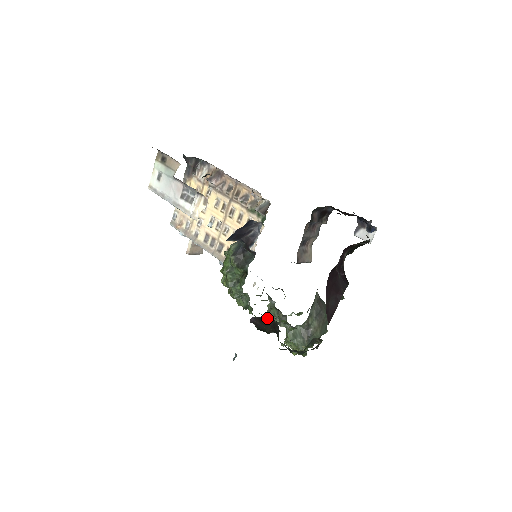
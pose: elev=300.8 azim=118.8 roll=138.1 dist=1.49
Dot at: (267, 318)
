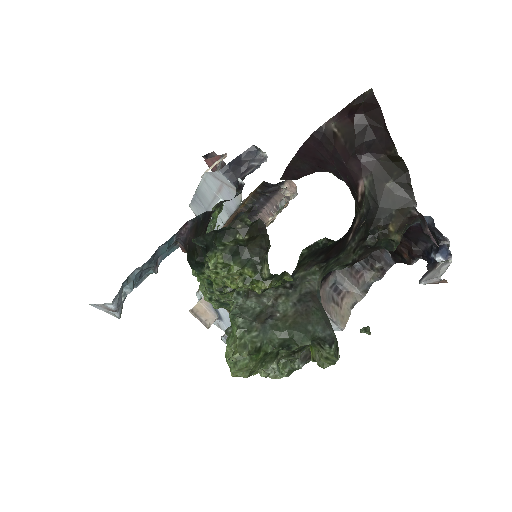
Dot at: (205, 216)
